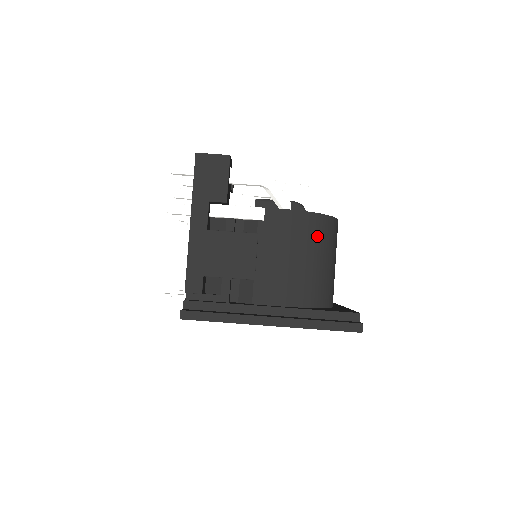
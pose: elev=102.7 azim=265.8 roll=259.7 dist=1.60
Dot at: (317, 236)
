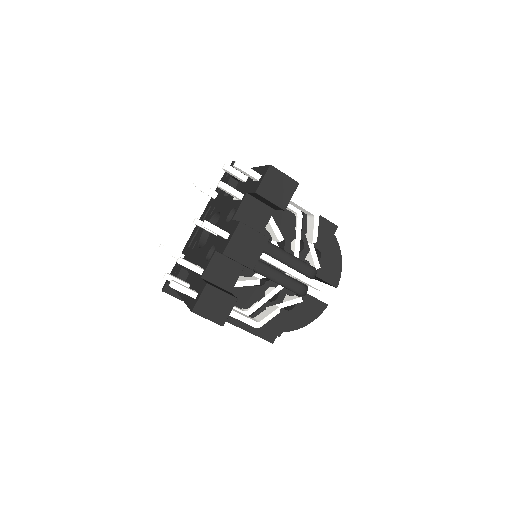
Dot at: occluded
